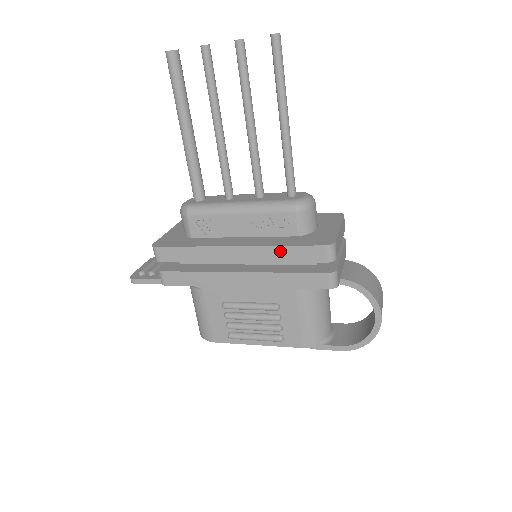
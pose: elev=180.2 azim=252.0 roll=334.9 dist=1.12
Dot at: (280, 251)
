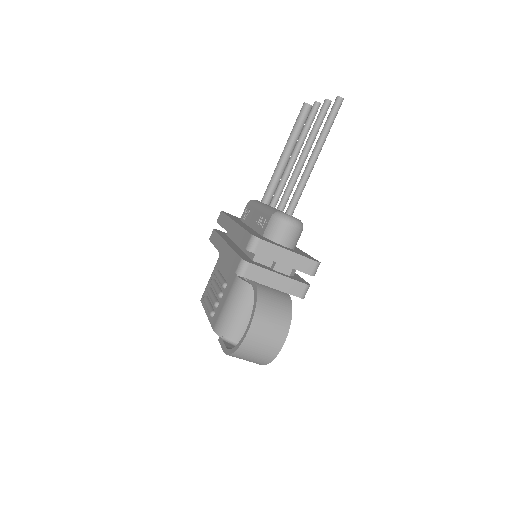
Dot at: (240, 231)
